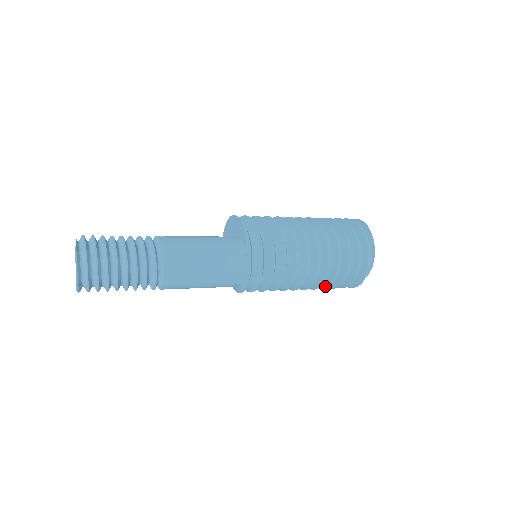
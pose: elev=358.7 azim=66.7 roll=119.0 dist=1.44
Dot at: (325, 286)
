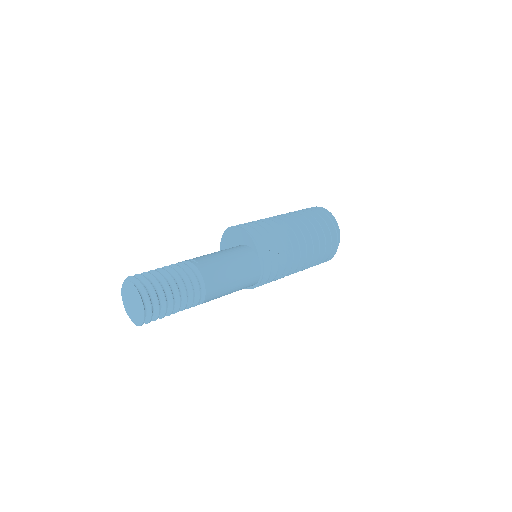
Dot at: occluded
